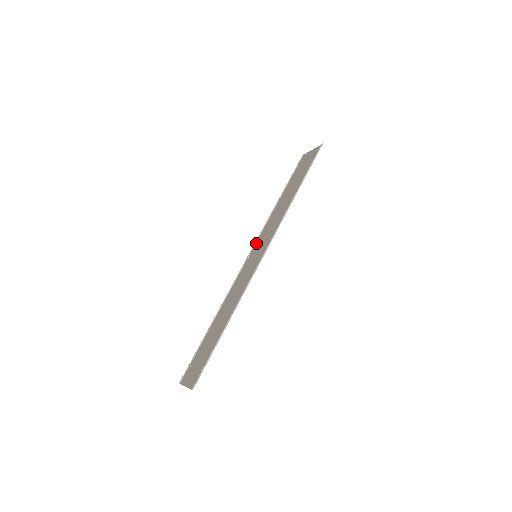
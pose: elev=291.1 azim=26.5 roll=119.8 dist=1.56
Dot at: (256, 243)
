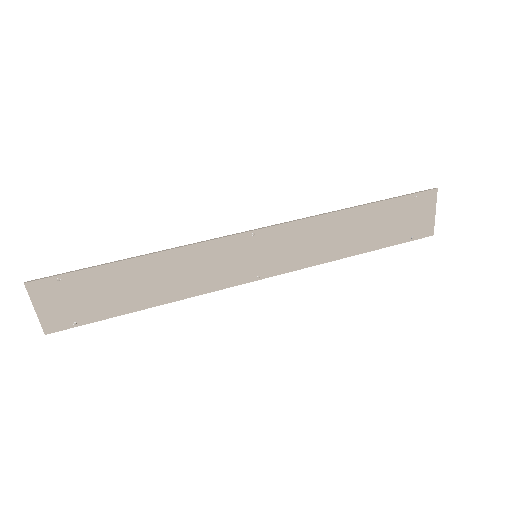
Dot at: (283, 271)
